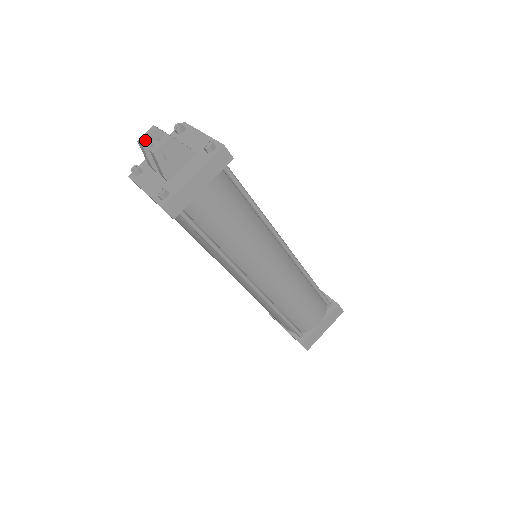
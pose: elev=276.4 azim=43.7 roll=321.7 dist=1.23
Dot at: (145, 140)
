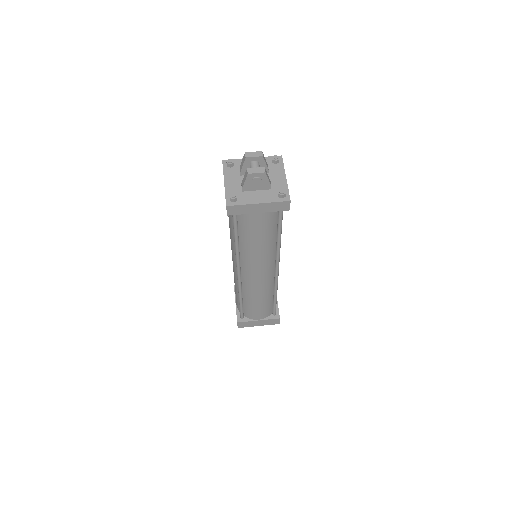
Dot at: (250, 157)
